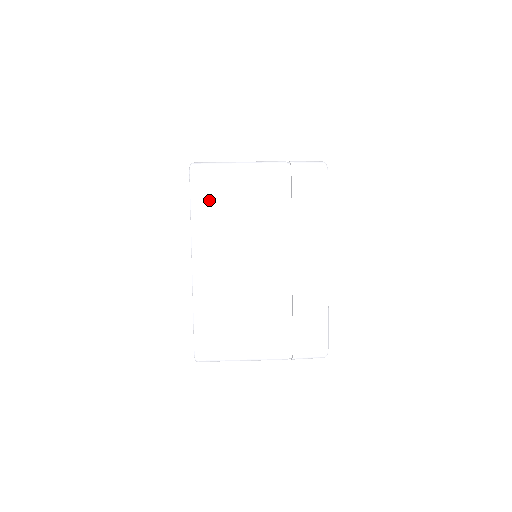
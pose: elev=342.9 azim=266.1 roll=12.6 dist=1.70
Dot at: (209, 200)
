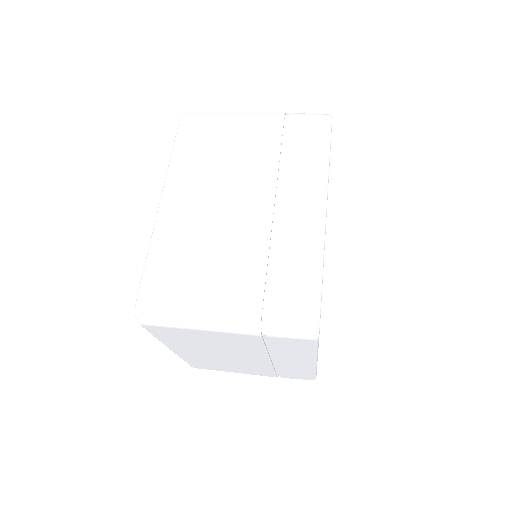
Dot at: (194, 139)
